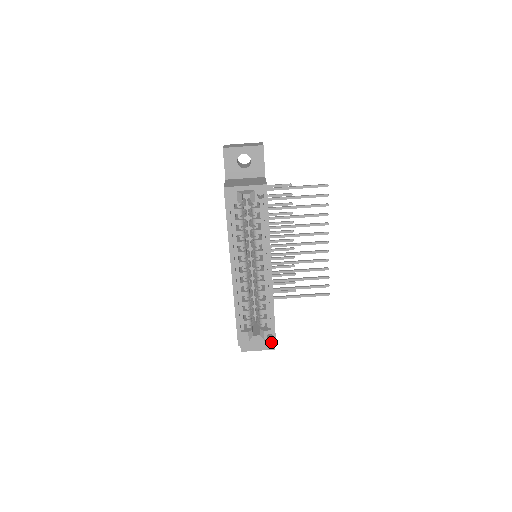
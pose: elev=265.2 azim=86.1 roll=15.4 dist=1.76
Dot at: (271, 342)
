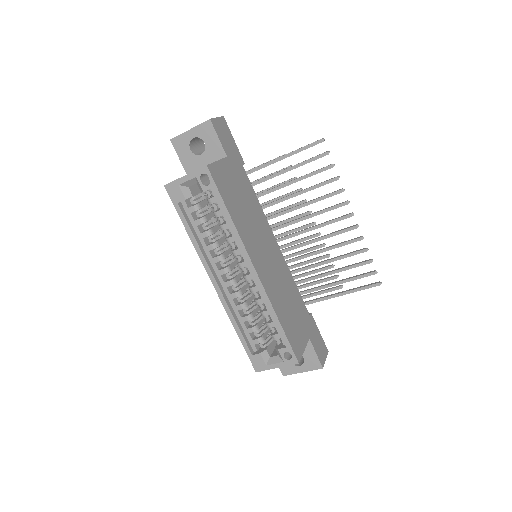
Dot at: (292, 362)
